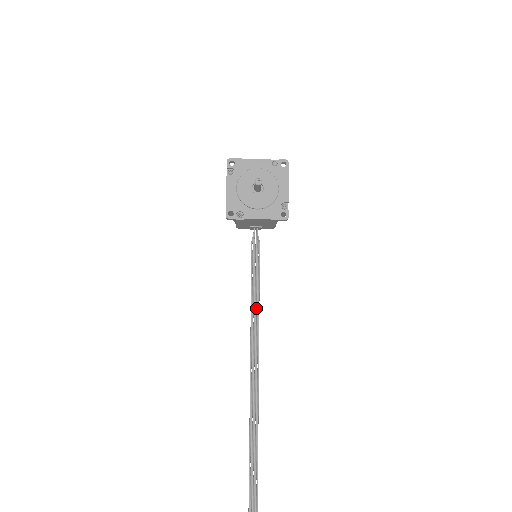
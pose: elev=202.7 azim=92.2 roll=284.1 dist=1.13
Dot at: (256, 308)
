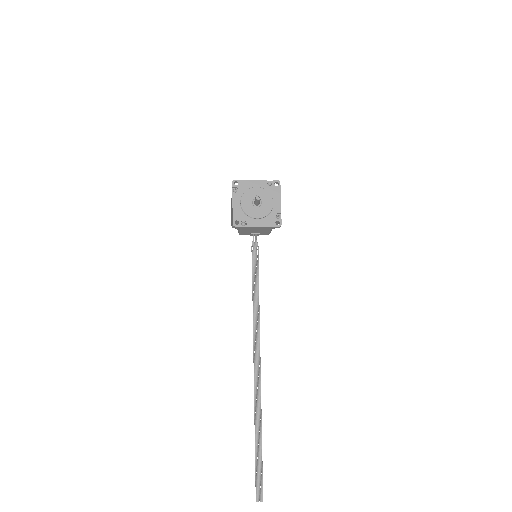
Dot at: (257, 297)
